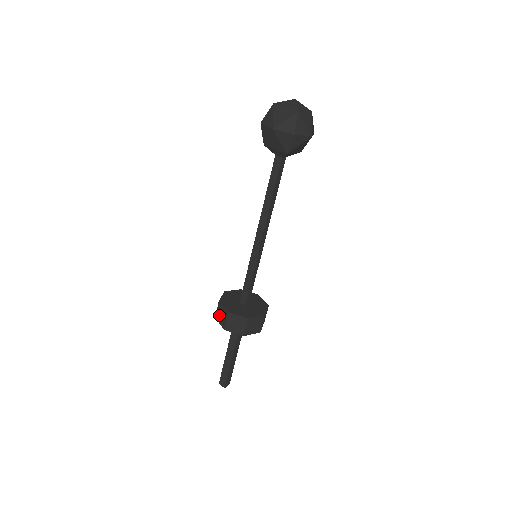
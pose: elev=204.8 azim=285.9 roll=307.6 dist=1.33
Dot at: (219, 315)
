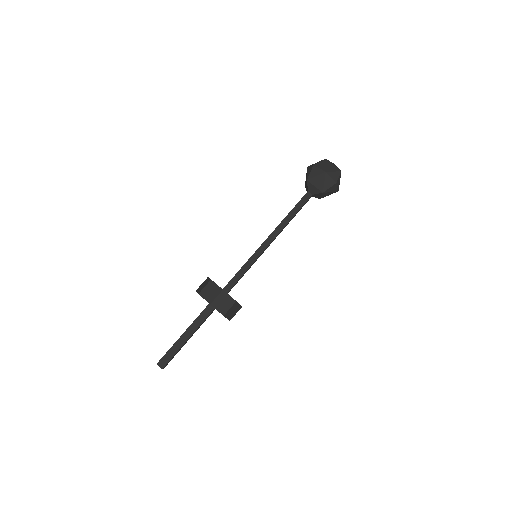
Dot at: (207, 291)
